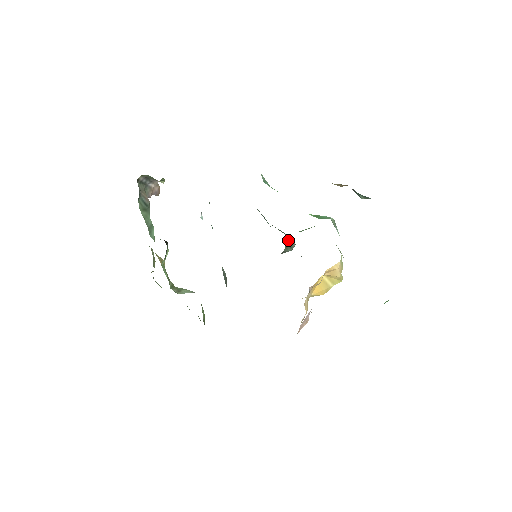
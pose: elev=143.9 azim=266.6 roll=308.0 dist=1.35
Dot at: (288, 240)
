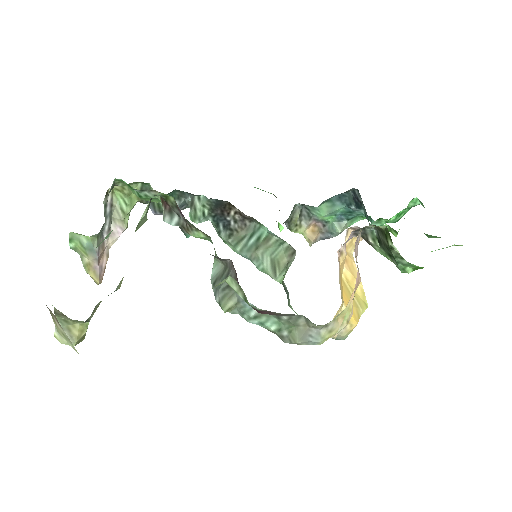
Dot at: (282, 280)
